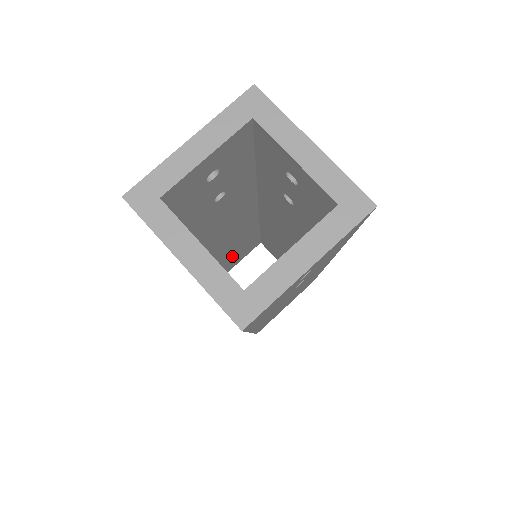
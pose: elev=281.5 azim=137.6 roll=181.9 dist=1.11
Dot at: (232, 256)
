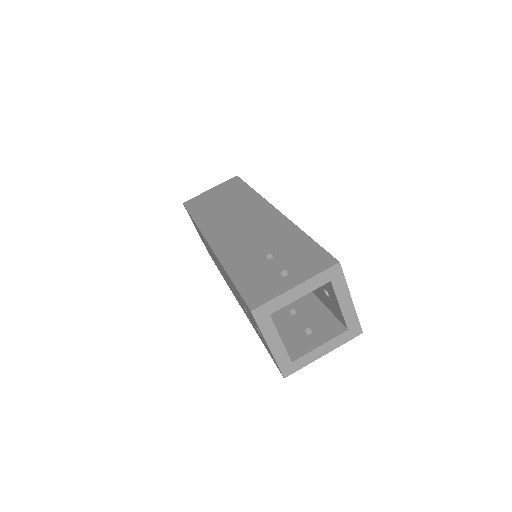
Dot at: occluded
